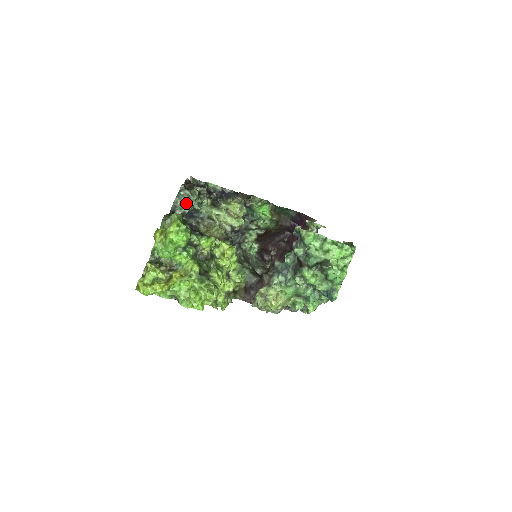
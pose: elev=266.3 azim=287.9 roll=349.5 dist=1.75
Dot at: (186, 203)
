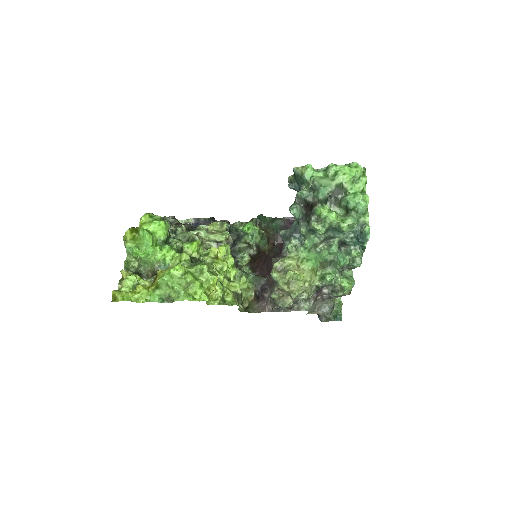
Dot at: occluded
